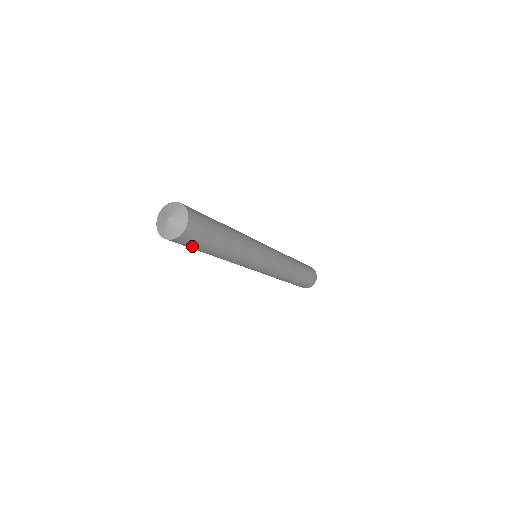
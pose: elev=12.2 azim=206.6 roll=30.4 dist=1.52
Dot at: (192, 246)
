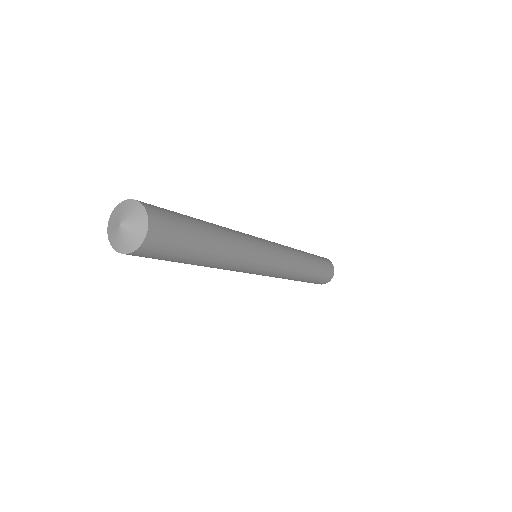
Dot at: (168, 255)
